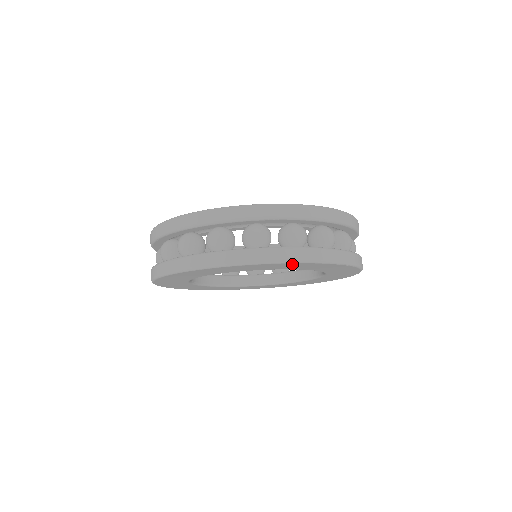
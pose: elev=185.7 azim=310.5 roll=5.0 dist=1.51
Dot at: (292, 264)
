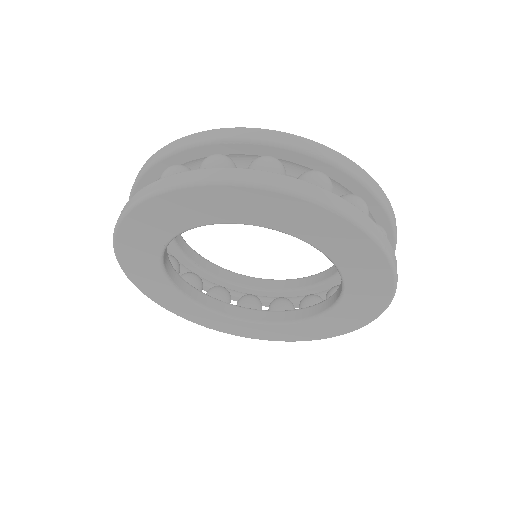
Dot at: (251, 194)
